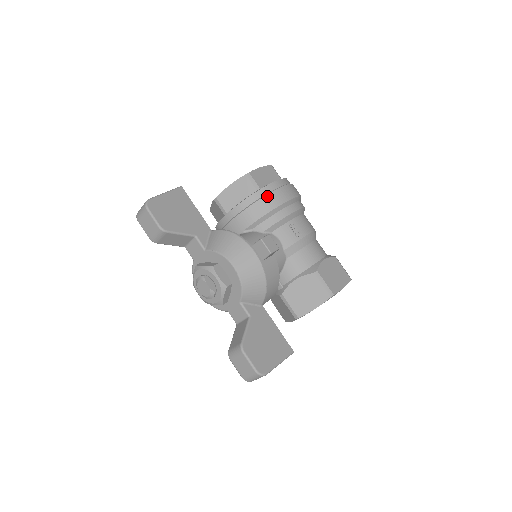
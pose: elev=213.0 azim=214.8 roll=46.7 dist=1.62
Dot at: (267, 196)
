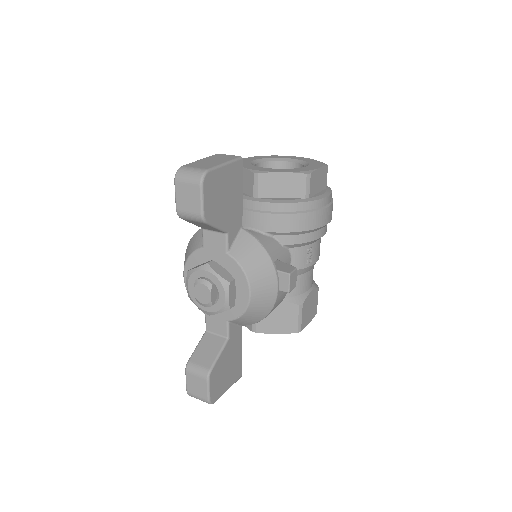
Dot at: (312, 213)
